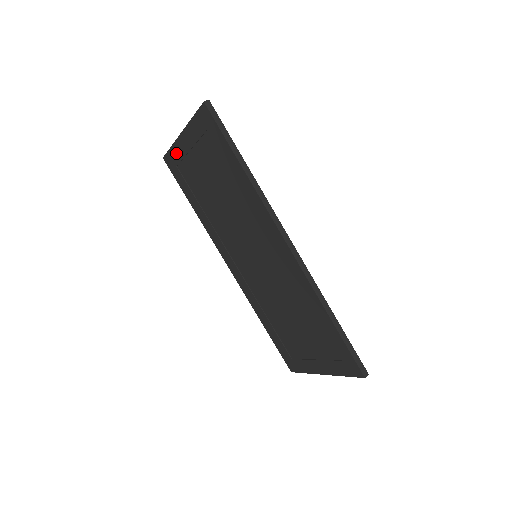
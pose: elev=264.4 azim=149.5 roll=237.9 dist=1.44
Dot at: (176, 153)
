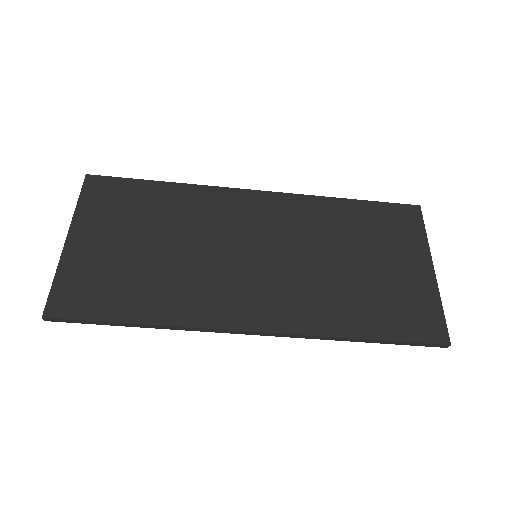
Dot at: occluded
